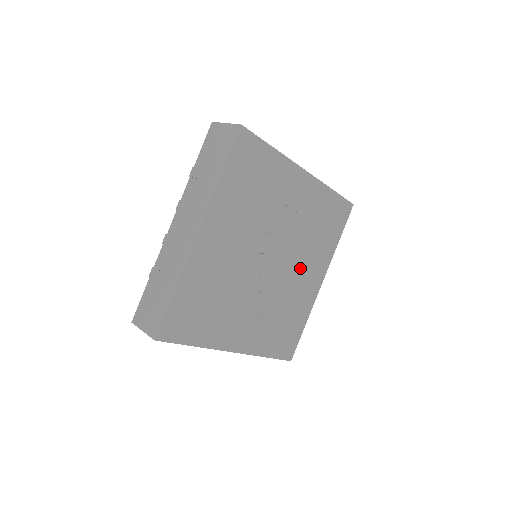
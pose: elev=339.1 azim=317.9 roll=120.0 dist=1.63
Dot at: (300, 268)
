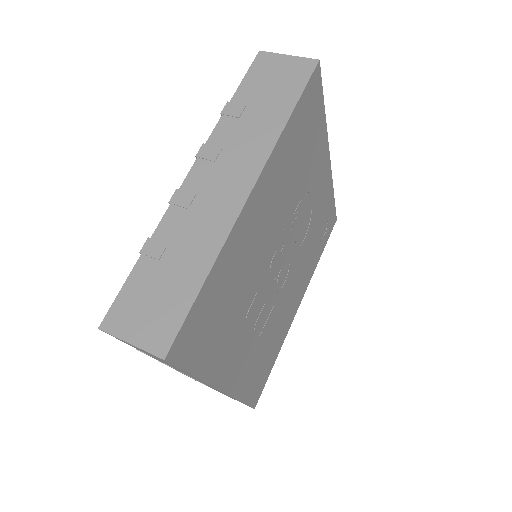
Dot at: (293, 283)
